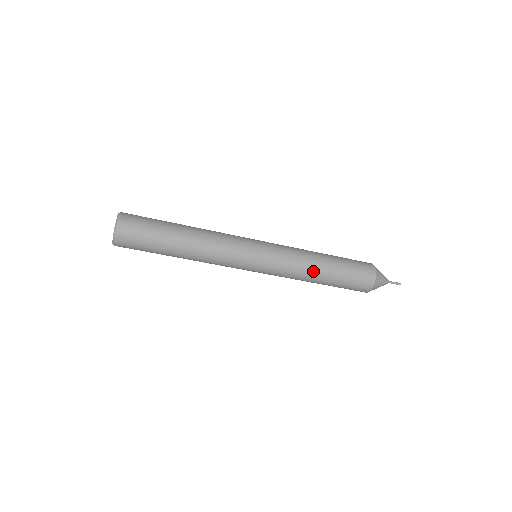
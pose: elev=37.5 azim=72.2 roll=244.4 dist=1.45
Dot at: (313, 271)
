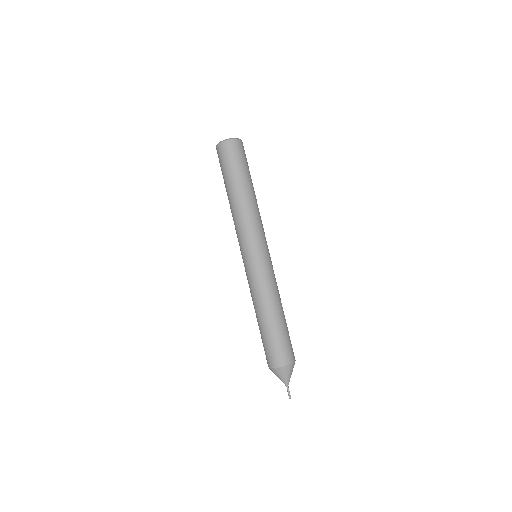
Dot at: occluded
